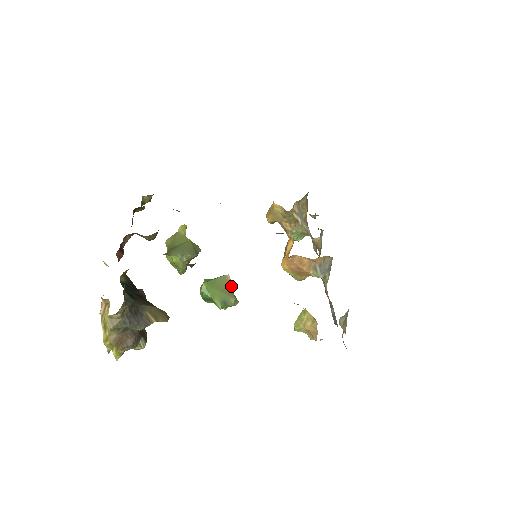
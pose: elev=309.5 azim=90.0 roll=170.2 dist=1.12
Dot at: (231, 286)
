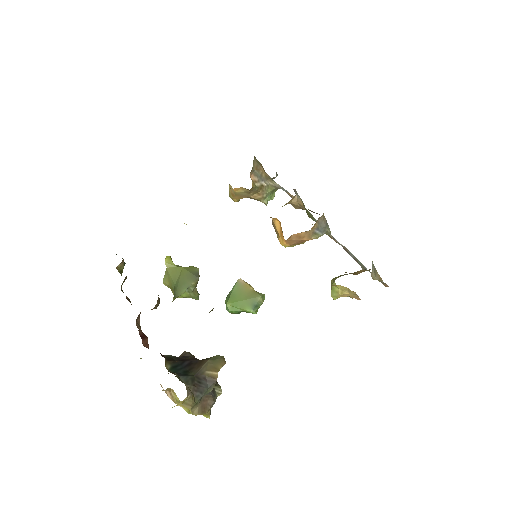
Dot at: (249, 287)
